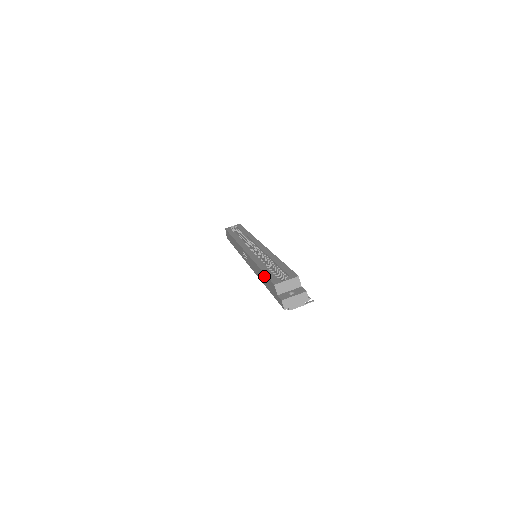
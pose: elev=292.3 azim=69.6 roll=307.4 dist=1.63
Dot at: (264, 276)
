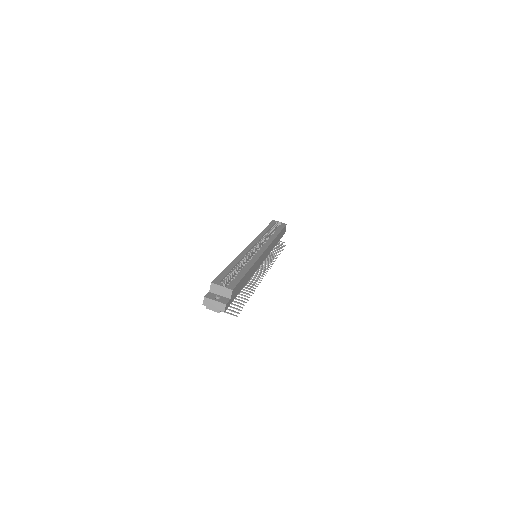
Dot at: occluded
